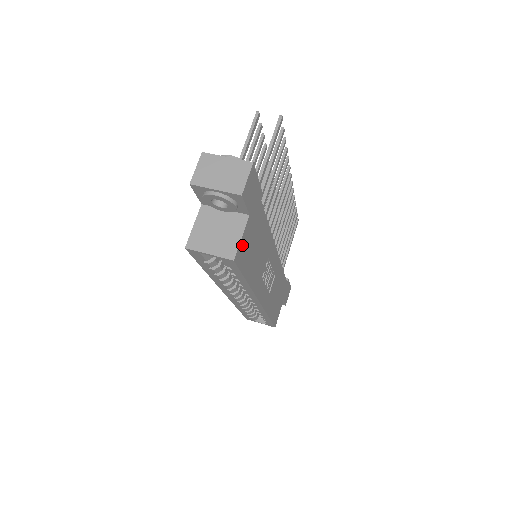
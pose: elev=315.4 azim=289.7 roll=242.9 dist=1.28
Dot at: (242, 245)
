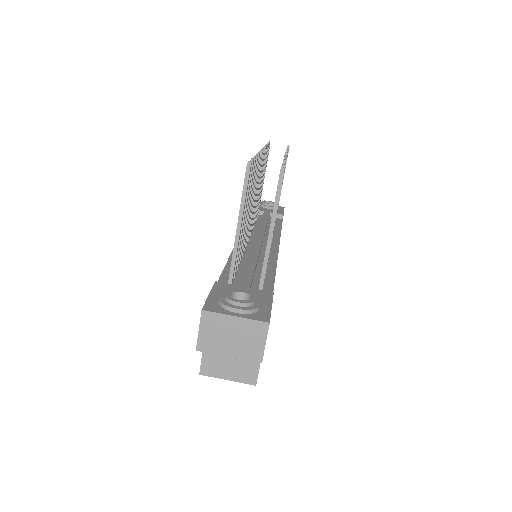
Dot at: occluded
